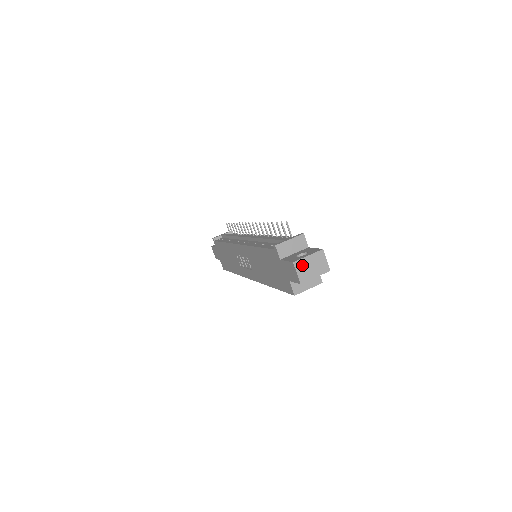
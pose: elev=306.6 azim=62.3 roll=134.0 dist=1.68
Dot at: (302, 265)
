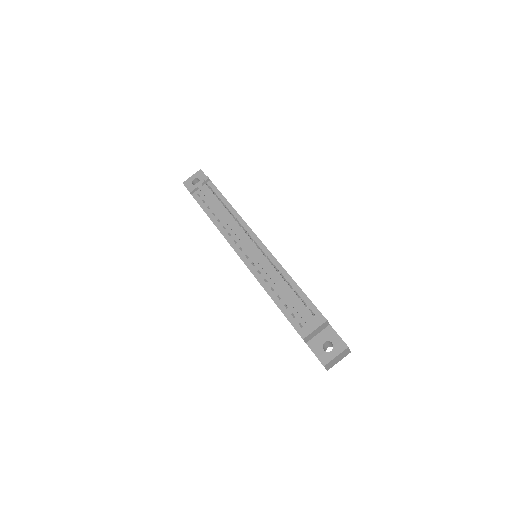
Dot at: (330, 363)
